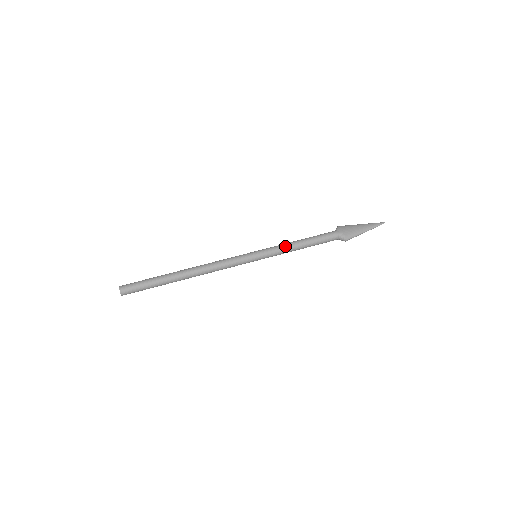
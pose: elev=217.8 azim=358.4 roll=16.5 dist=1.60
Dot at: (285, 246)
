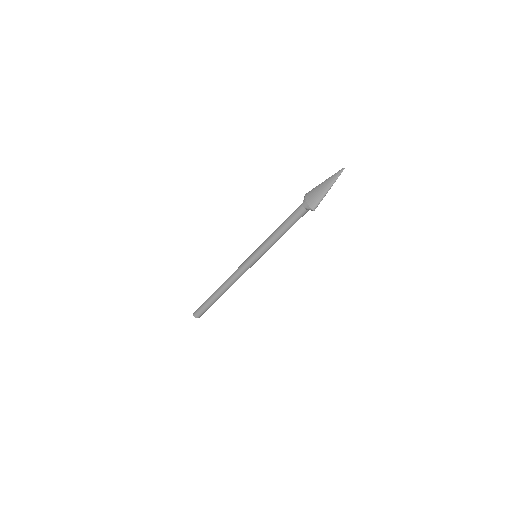
Dot at: (269, 240)
